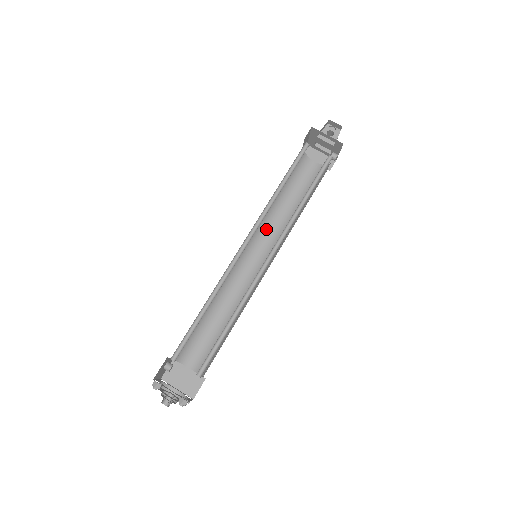
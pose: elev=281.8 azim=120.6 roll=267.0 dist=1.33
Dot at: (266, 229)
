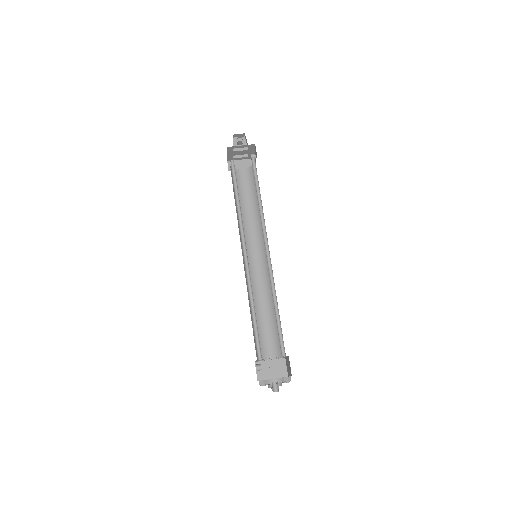
Dot at: (246, 235)
